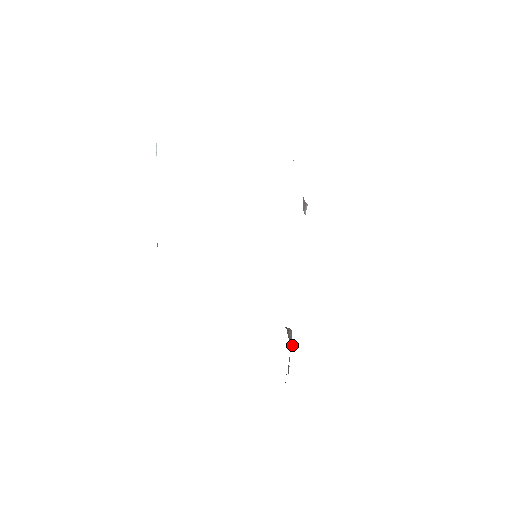
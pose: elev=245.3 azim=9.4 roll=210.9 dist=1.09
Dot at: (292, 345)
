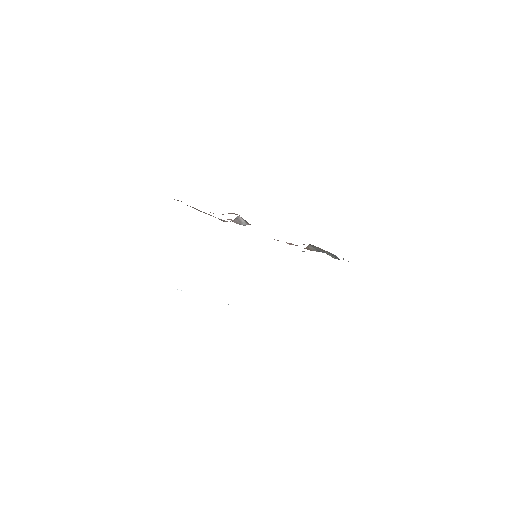
Dot at: (317, 251)
